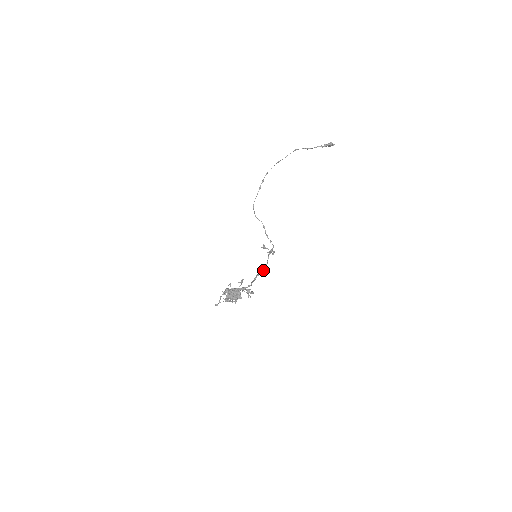
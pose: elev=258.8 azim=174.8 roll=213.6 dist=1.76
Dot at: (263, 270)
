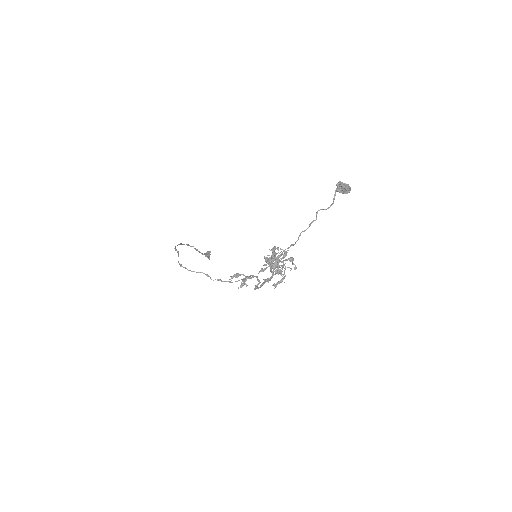
Dot at: (258, 284)
